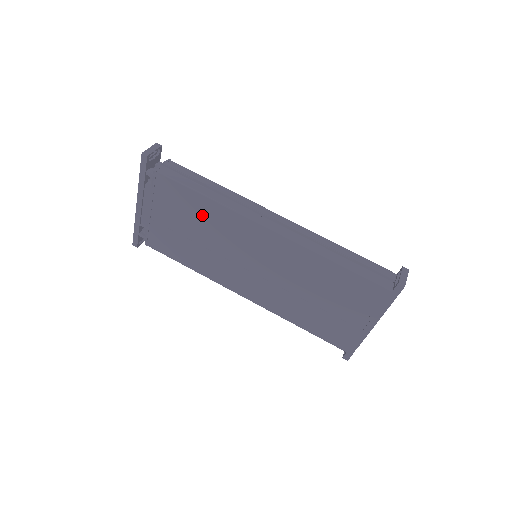
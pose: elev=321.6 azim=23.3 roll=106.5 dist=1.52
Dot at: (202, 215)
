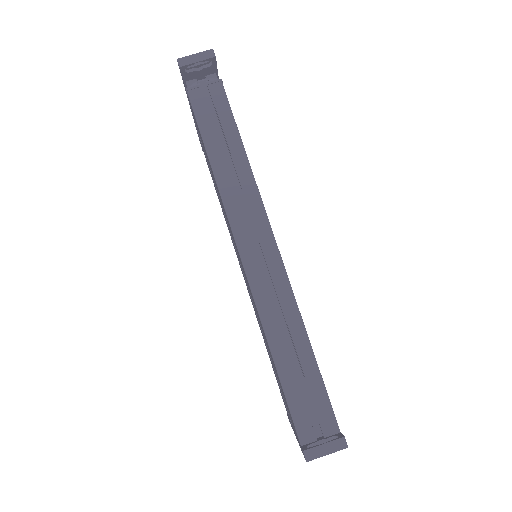
Dot at: occluded
